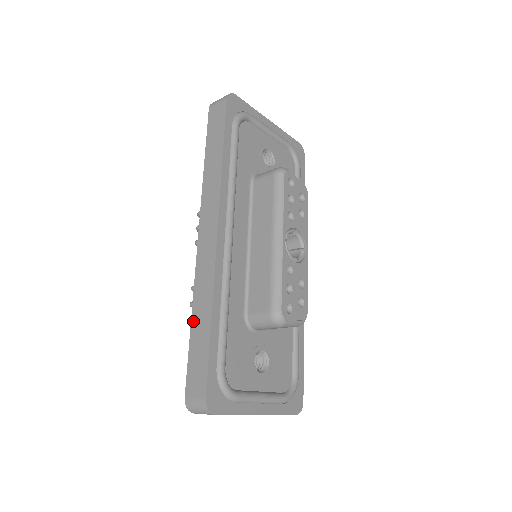
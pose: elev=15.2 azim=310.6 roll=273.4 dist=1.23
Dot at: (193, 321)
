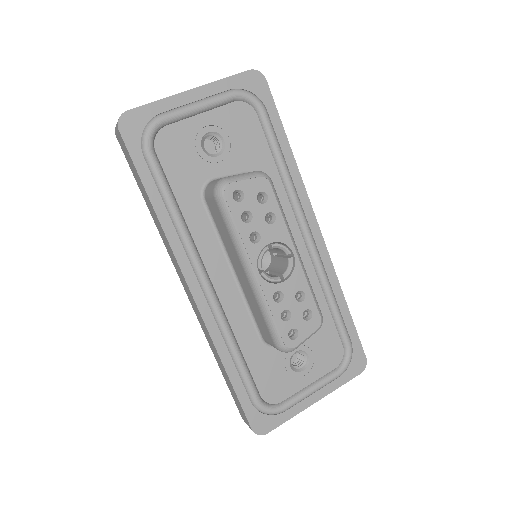
Dot at: (218, 363)
